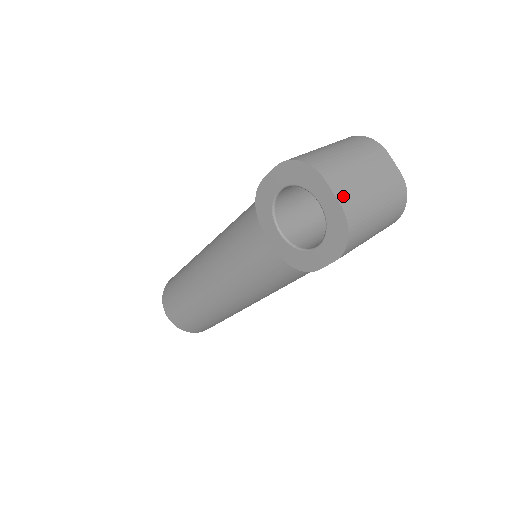
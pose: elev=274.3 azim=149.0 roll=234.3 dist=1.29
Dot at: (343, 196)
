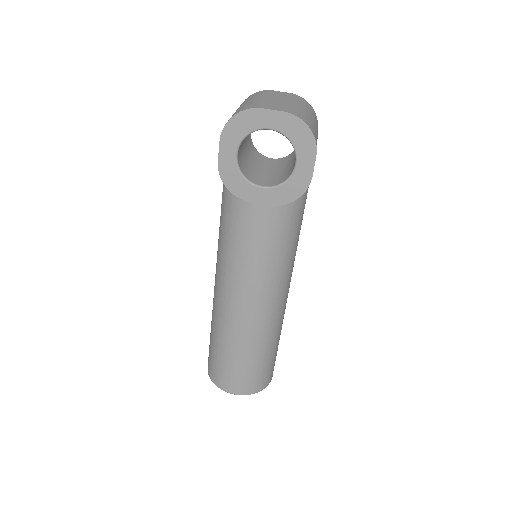
Dot at: (280, 109)
